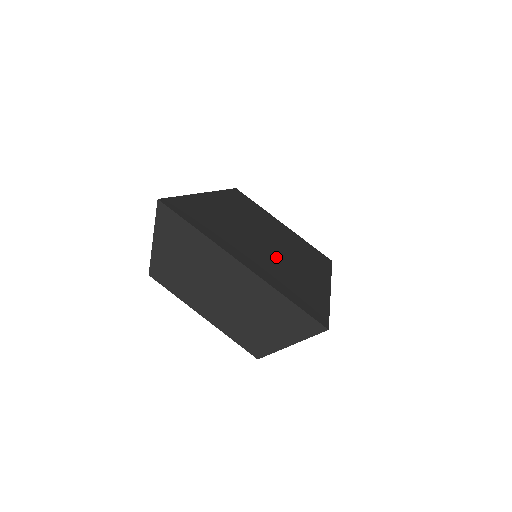
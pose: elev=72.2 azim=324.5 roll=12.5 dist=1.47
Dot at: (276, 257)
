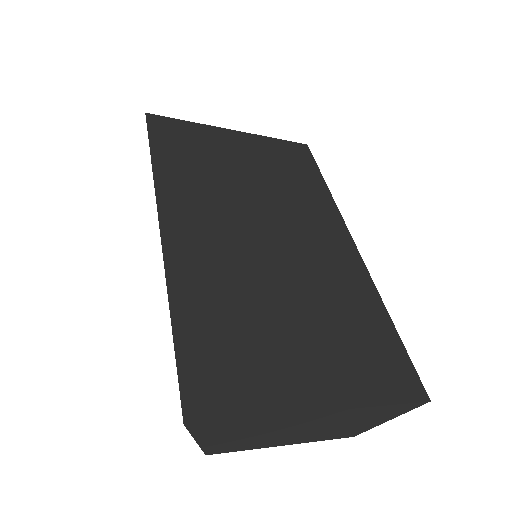
Dot at: (306, 289)
